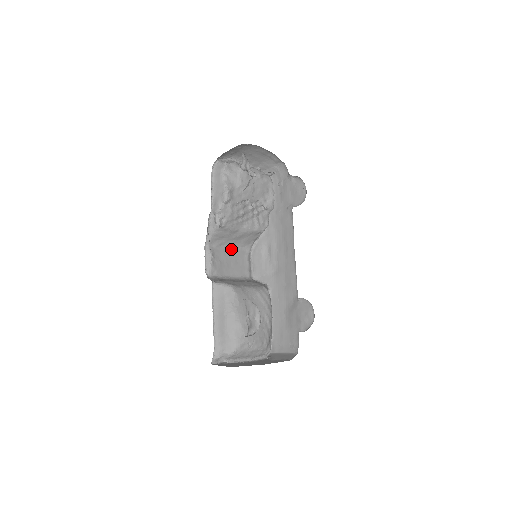
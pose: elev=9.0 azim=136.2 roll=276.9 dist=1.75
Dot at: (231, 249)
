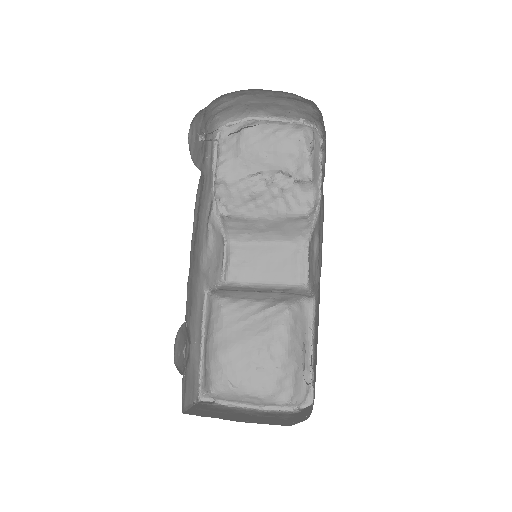
Dot at: (269, 244)
